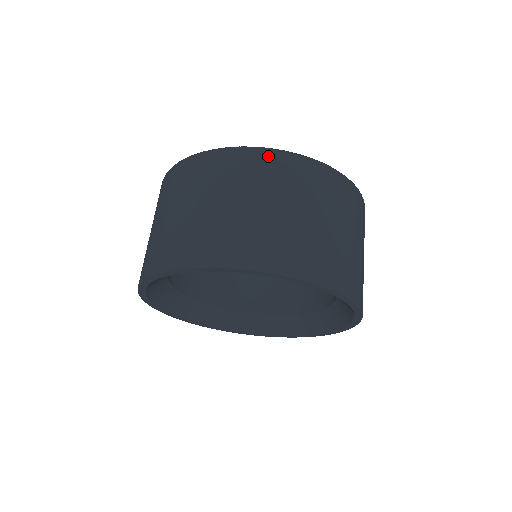
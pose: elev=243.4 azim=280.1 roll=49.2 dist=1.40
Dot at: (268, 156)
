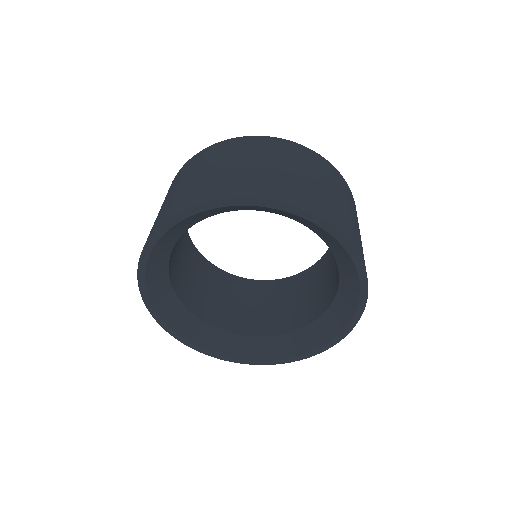
Dot at: (342, 178)
